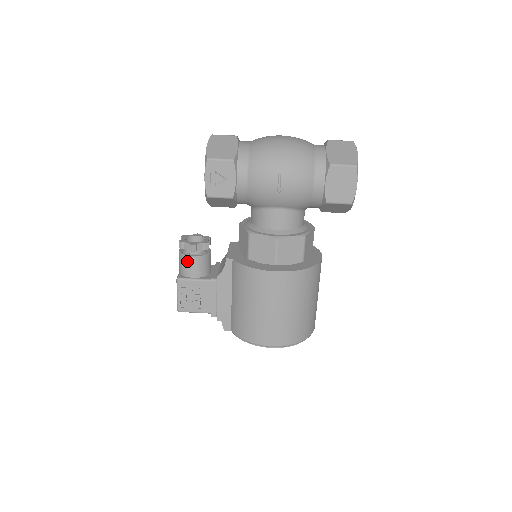
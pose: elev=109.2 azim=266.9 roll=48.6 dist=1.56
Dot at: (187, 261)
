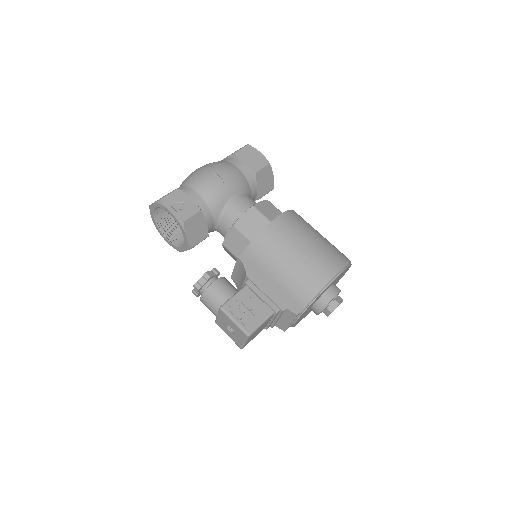
Dot at: (214, 289)
